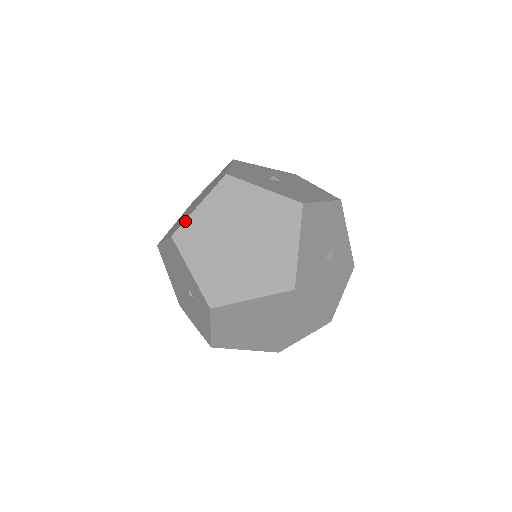
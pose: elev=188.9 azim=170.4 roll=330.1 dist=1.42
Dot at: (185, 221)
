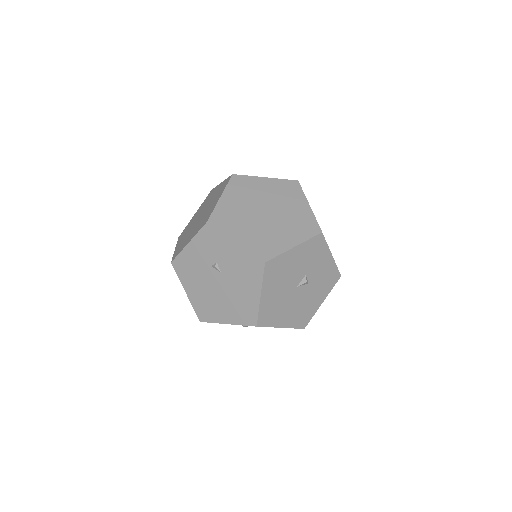
Dot at: (173, 255)
